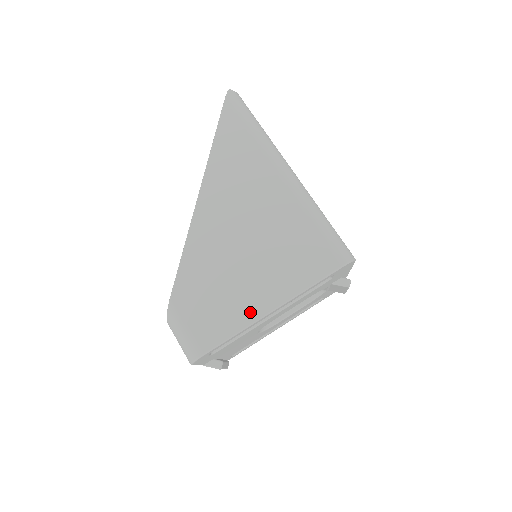
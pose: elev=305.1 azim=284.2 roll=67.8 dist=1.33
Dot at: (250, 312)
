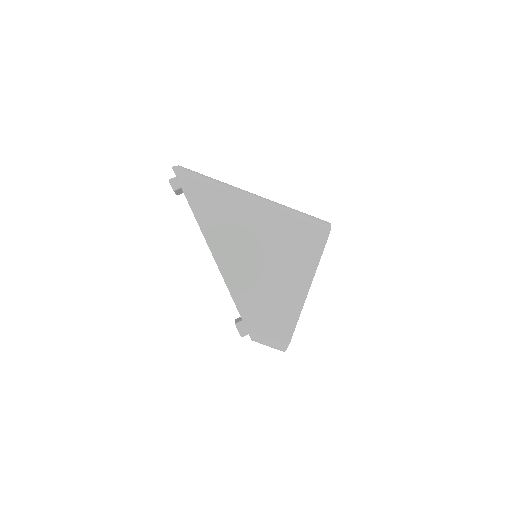
Dot at: (298, 299)
